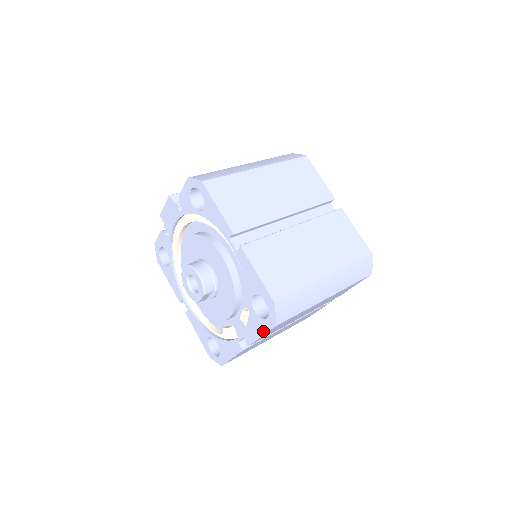
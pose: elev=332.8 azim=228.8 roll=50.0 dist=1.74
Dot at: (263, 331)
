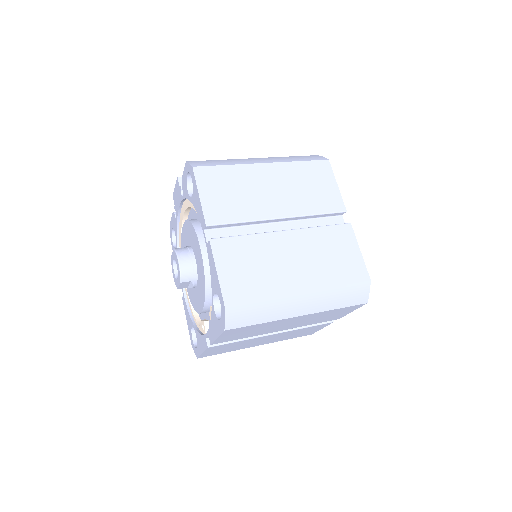
Dot at: (218, 332)
